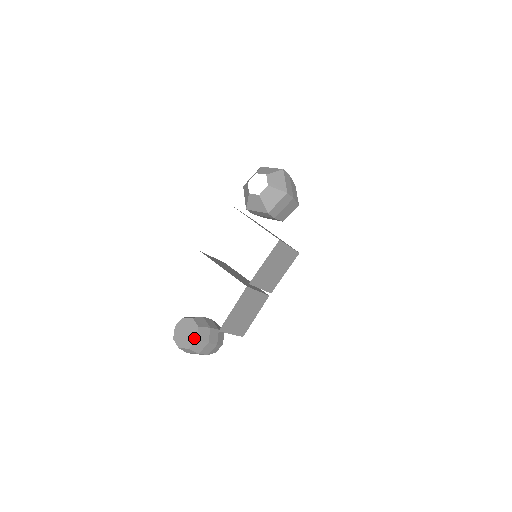
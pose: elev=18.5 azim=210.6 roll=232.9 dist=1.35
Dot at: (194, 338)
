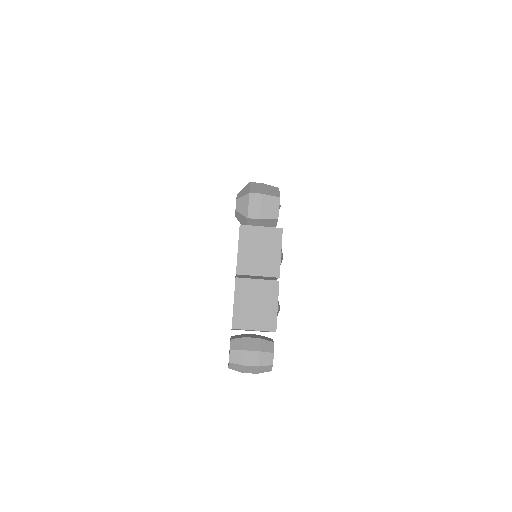
Dot at: occluded
